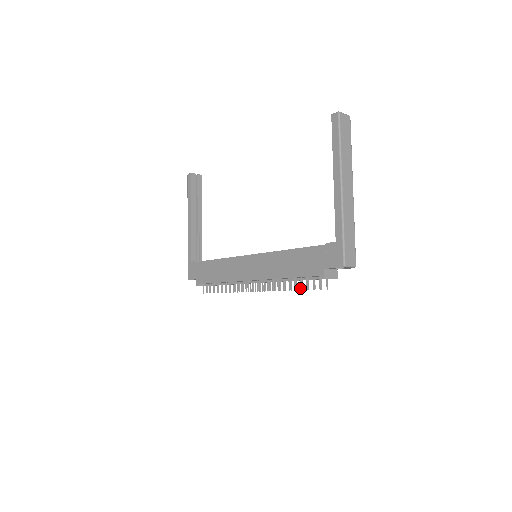
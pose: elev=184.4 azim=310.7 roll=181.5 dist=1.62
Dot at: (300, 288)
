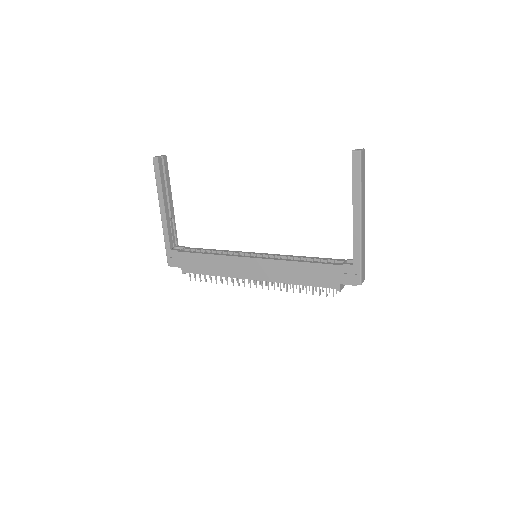
Dot at: (312, 293)
